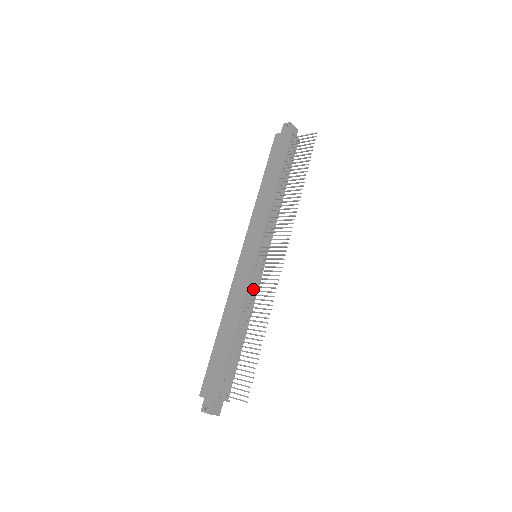
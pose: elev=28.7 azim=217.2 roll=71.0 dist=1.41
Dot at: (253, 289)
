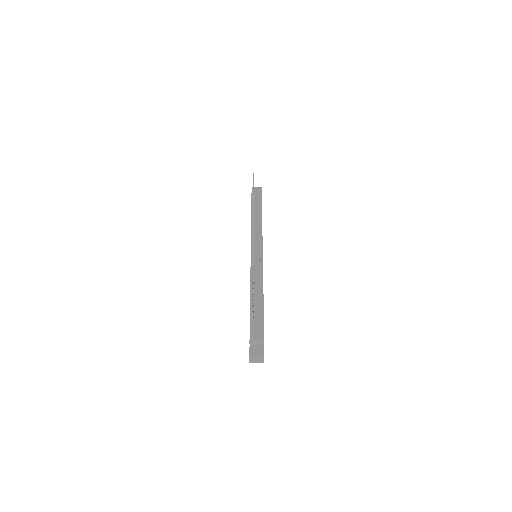
Dot at: (255, 270)
